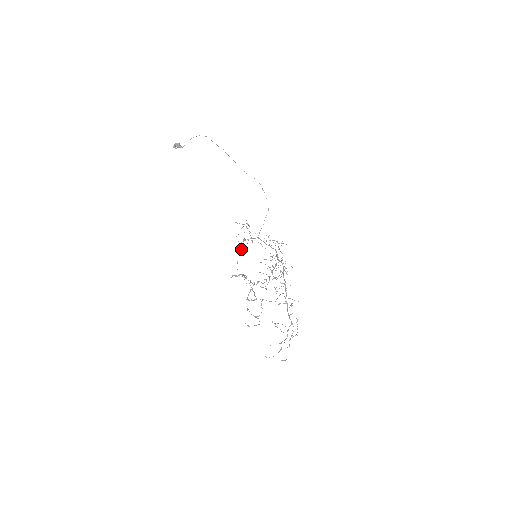
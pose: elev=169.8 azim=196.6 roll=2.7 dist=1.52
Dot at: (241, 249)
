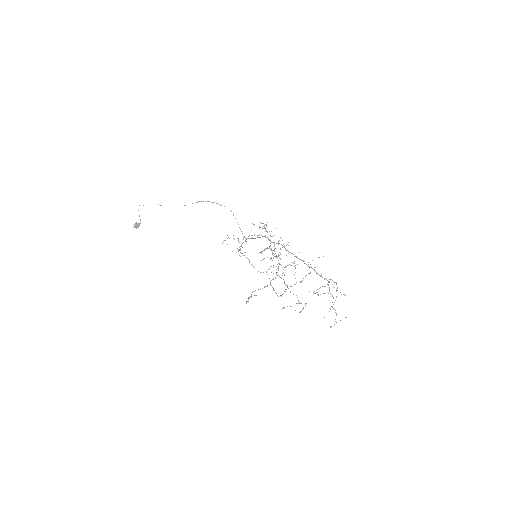
Dot at: occluded
